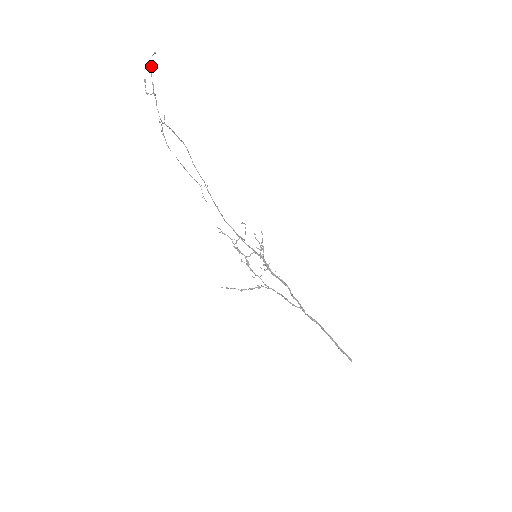
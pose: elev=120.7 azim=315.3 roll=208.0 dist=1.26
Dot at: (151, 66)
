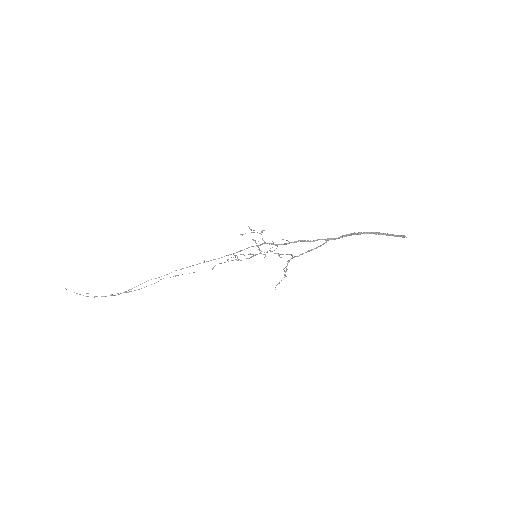
Dot at: occluded
